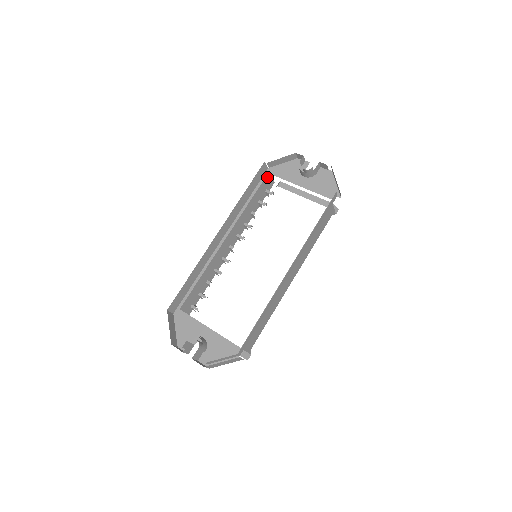
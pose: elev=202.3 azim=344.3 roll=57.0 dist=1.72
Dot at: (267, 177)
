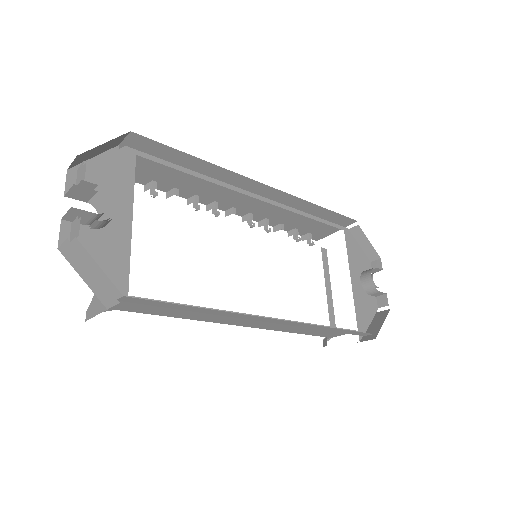
Dot at: (330, 230)
